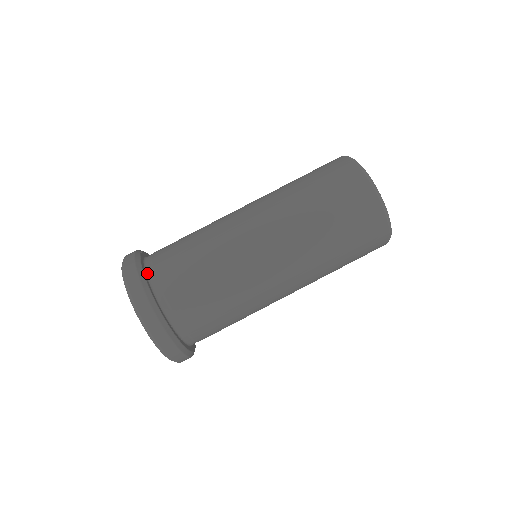
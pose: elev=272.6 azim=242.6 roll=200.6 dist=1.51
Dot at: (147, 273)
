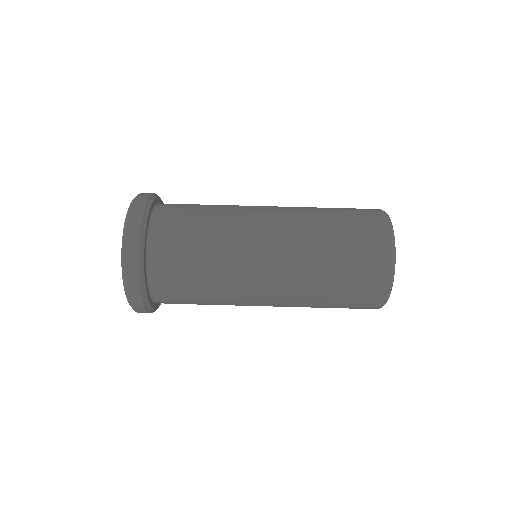
Dot at: occluded
